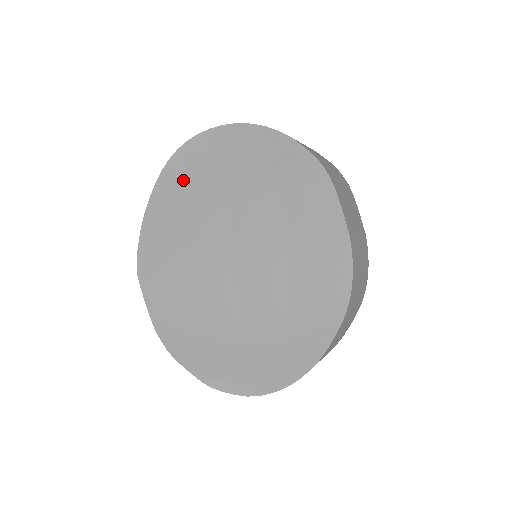
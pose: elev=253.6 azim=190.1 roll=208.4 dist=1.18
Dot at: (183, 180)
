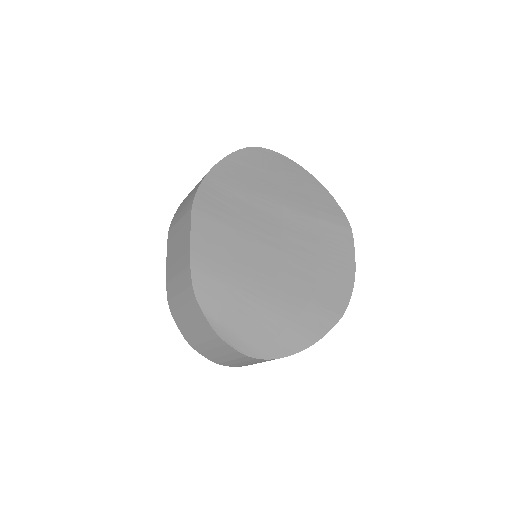
Dot at: (254, 168)
